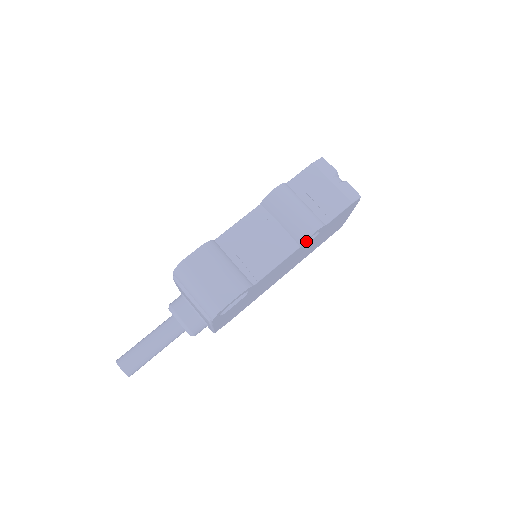
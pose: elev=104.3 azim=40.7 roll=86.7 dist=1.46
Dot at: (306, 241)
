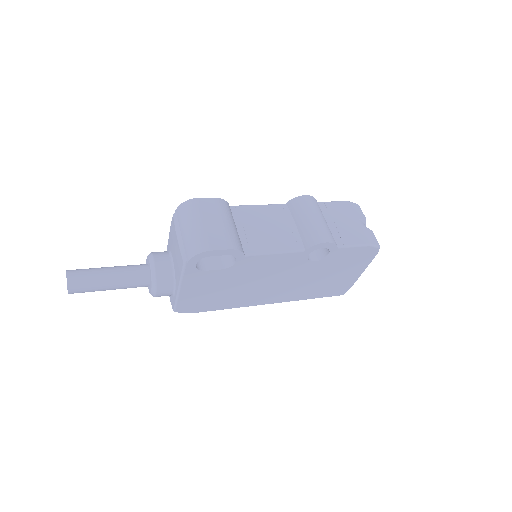
Dot at: (313, 249)
